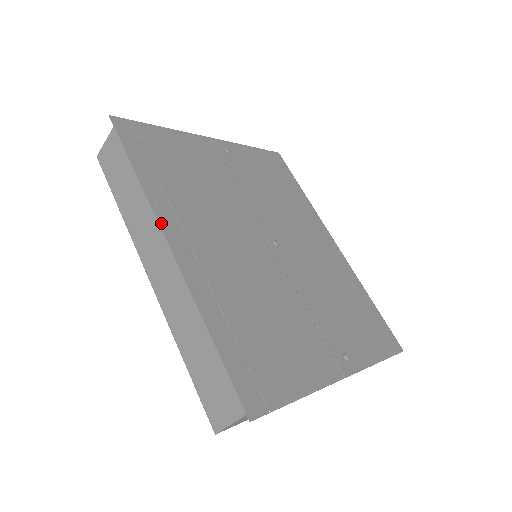
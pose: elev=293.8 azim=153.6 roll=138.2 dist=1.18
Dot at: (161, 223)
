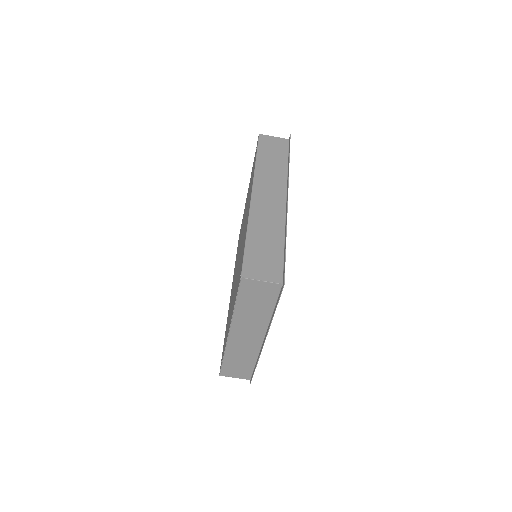
Dot at: (288, 187)
